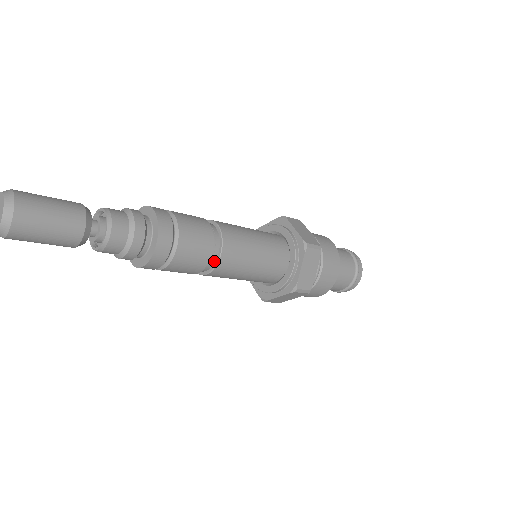
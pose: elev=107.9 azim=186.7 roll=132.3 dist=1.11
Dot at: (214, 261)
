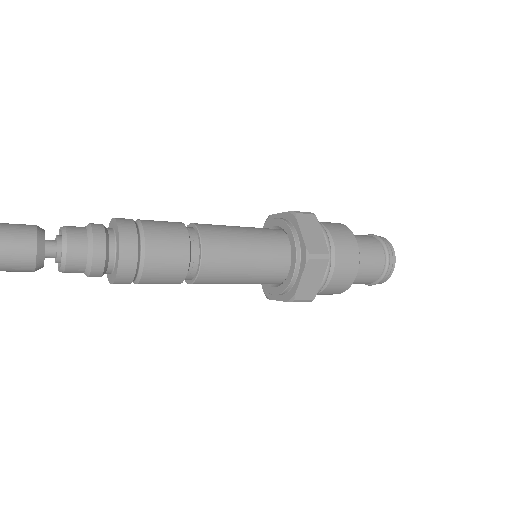
Dot at: (198, 250)
